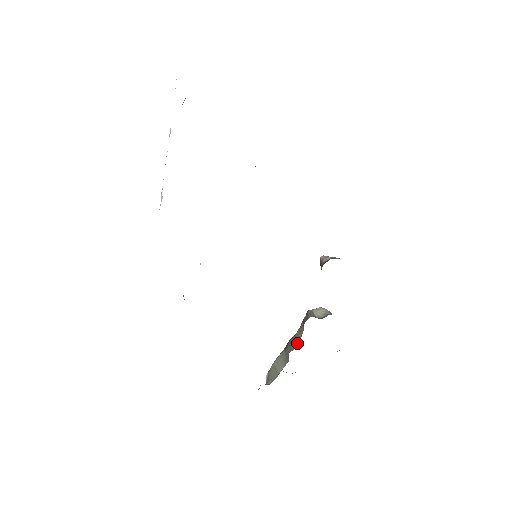
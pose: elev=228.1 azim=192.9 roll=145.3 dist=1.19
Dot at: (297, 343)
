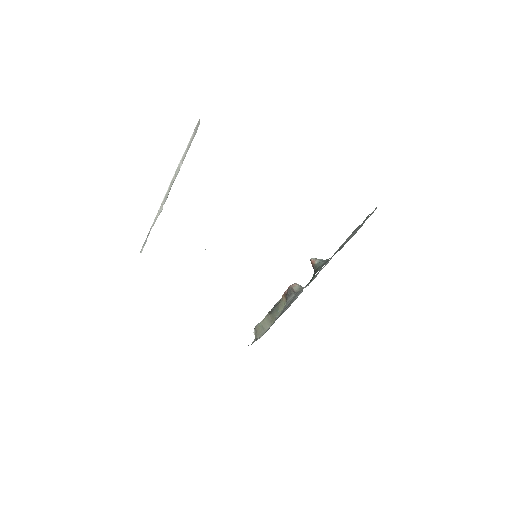
Dot at: occluded
